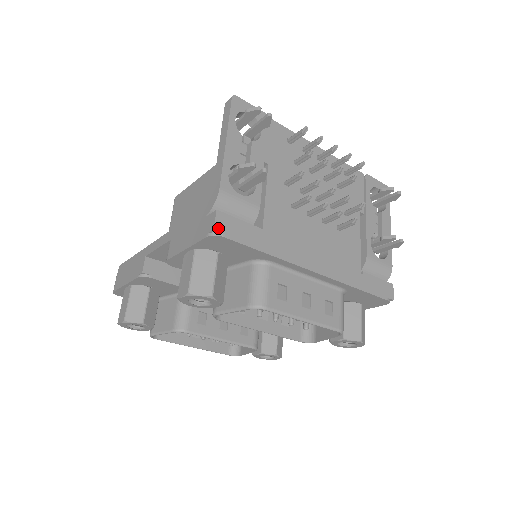
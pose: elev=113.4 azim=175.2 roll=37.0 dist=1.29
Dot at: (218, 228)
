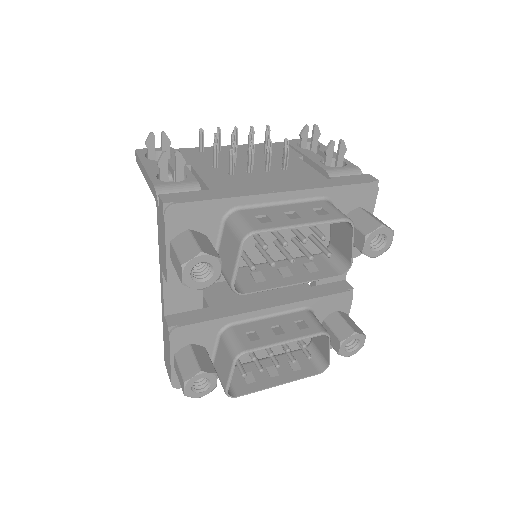
Dot at: (166, 202)
